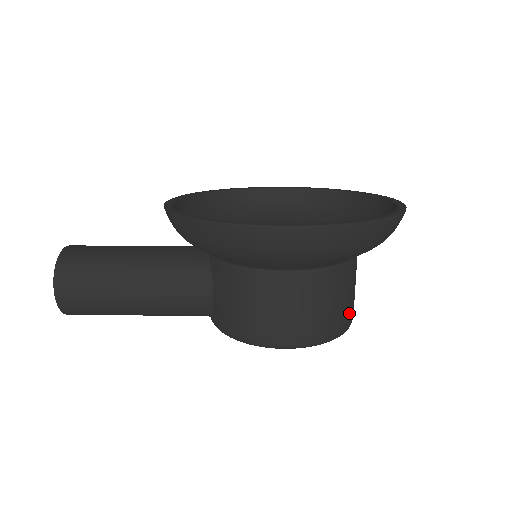
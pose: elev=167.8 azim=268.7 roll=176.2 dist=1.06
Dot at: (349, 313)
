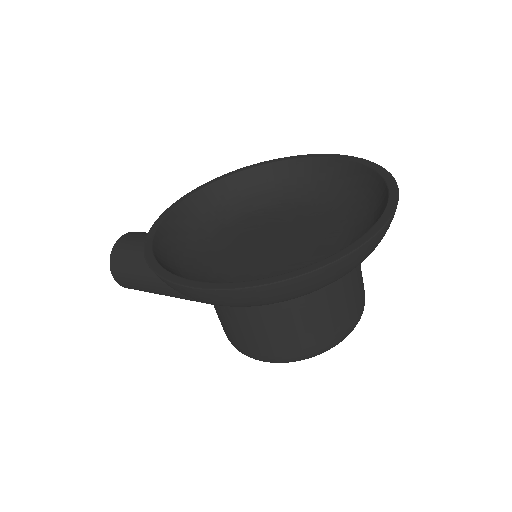
Dot at: (333, 332)
